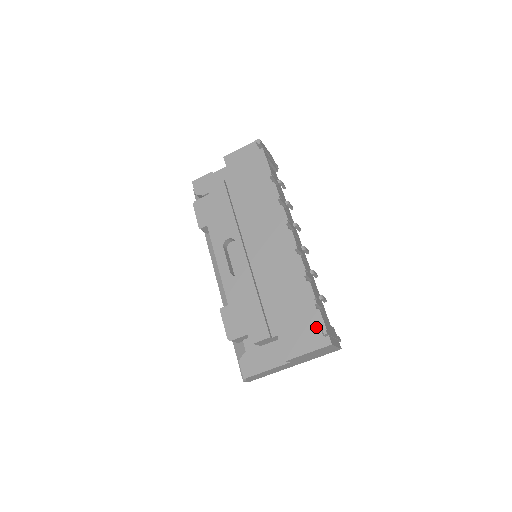
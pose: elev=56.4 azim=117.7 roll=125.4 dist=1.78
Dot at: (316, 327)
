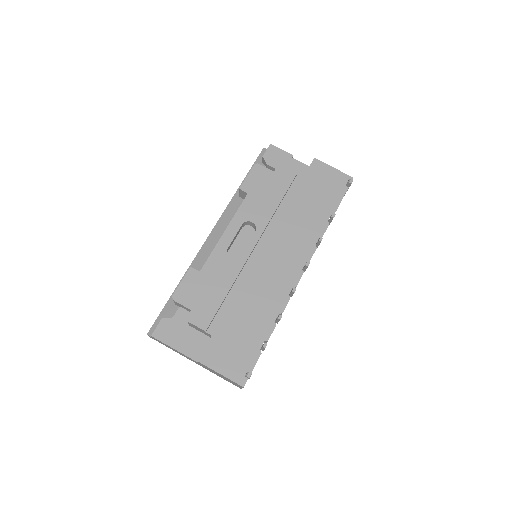
Dot at: (246, 362)
